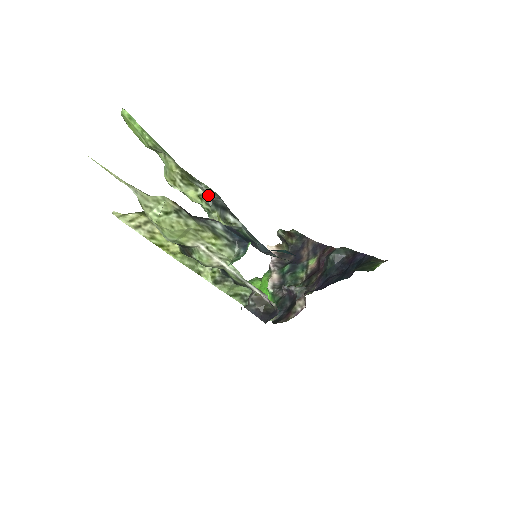
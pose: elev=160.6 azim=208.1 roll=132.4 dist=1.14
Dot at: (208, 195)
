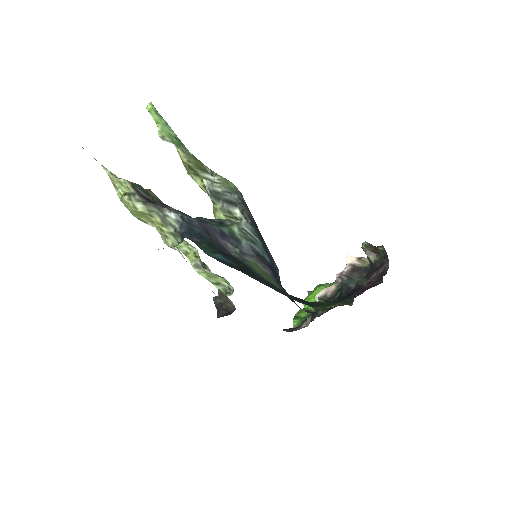
Dot at: (214, 187)
